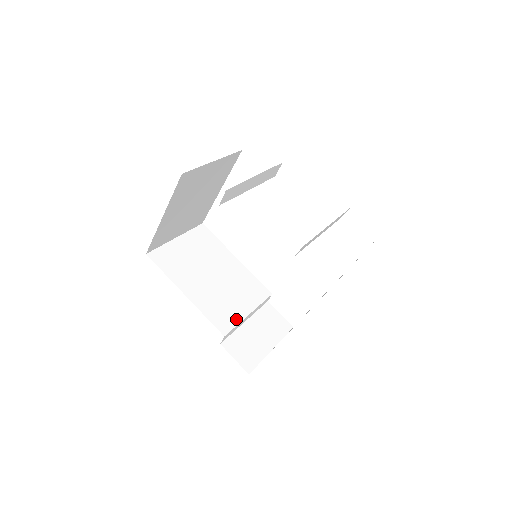
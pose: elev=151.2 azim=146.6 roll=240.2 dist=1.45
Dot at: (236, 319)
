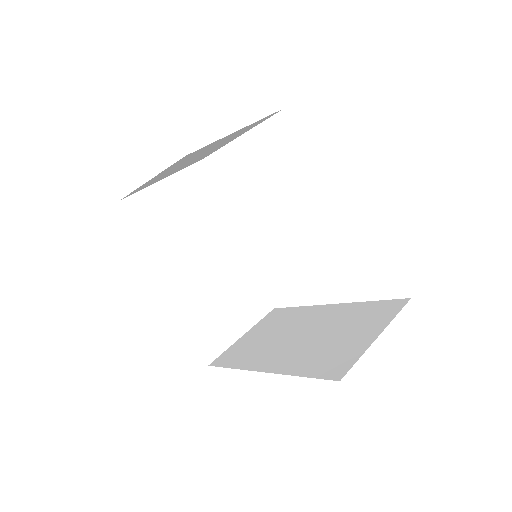
Dot at: (211, 302)
